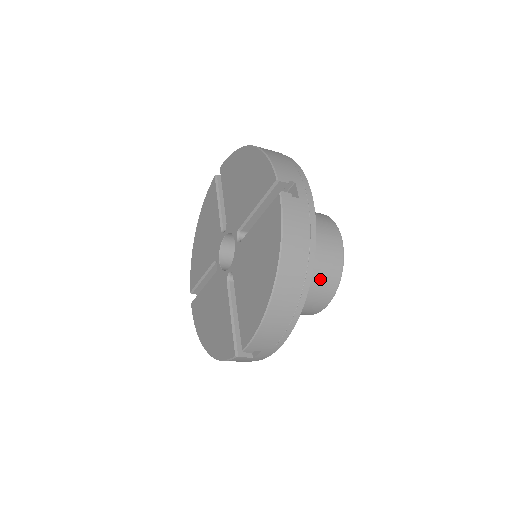
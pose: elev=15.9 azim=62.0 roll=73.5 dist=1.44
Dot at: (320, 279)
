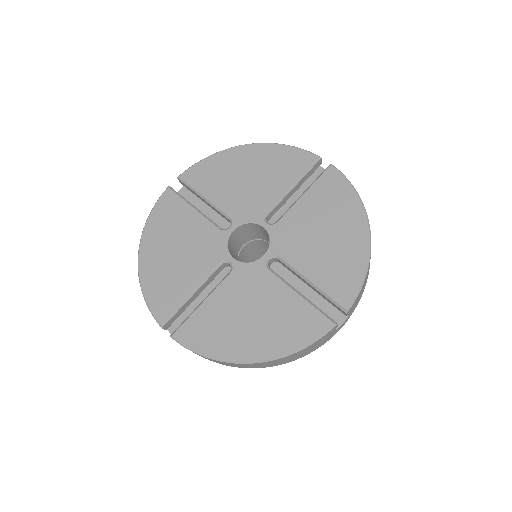
Dot at: occluded
